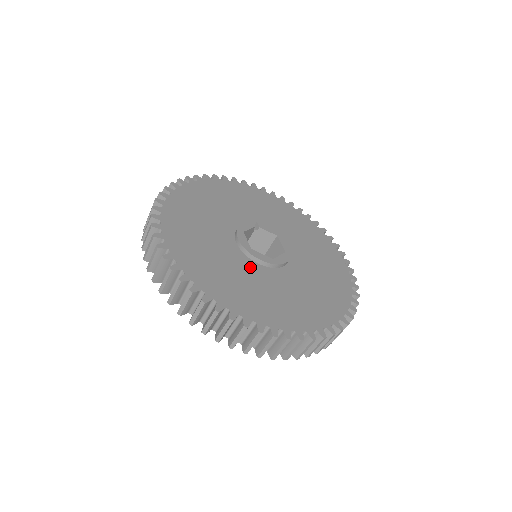
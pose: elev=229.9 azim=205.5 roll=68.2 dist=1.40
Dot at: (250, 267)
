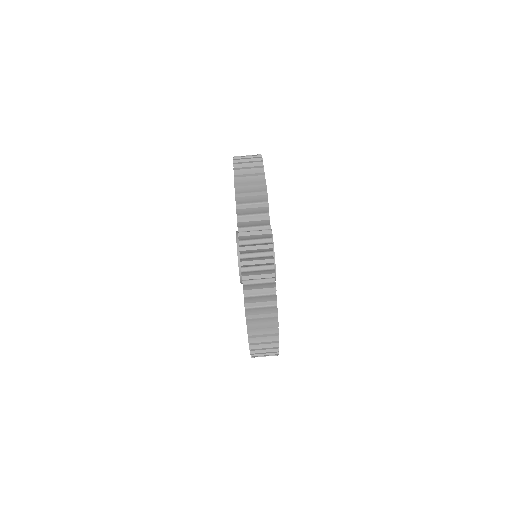
Dot at: occluded
